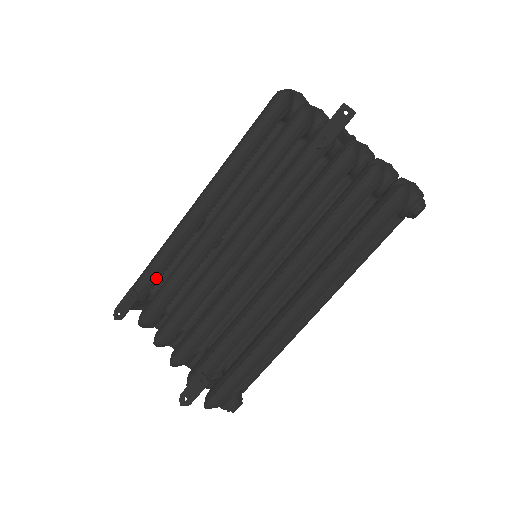
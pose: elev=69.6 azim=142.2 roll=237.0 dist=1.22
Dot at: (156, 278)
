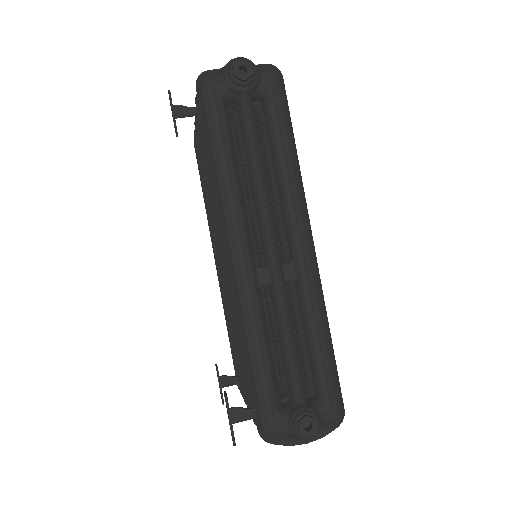
Dot at: occluded
